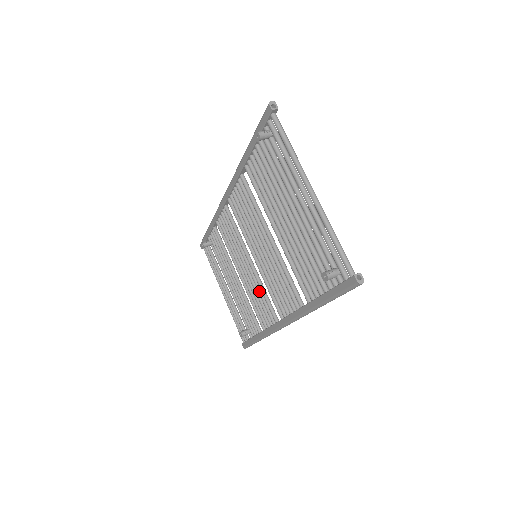
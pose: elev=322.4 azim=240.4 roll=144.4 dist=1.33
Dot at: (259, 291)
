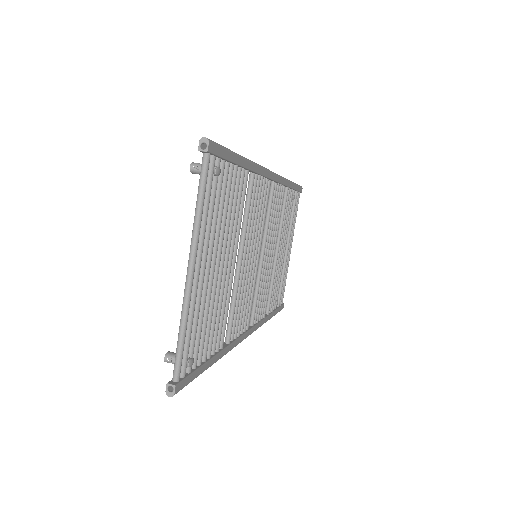
Dot at: occluded
